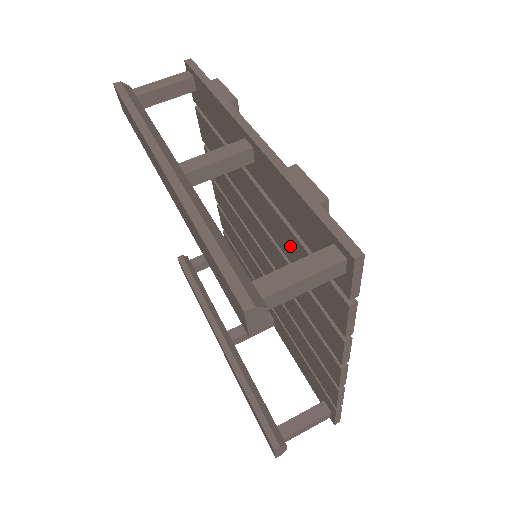
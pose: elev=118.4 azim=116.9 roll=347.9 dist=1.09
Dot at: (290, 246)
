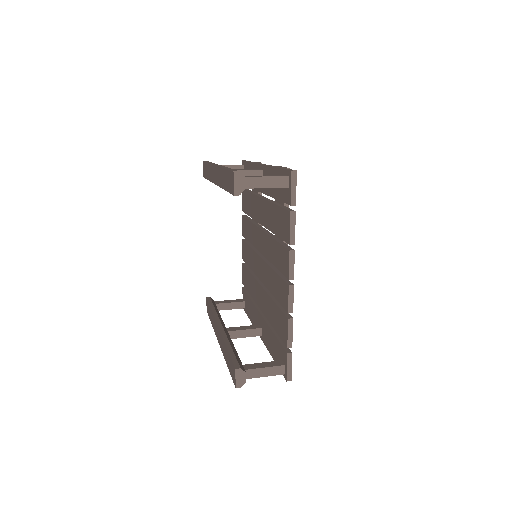
Dot at: (272, 217)
